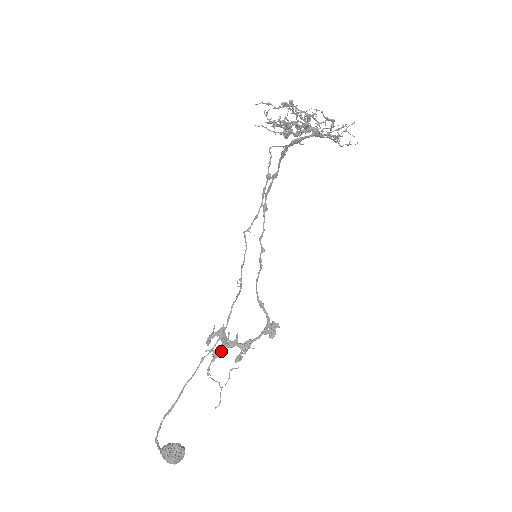
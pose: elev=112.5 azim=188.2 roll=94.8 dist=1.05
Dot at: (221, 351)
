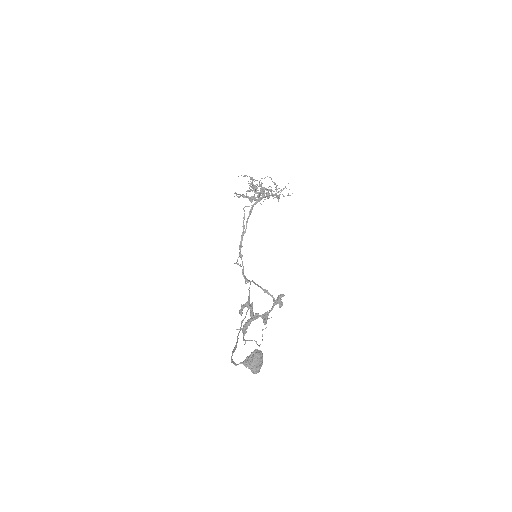
Dot at: (249, 324)
